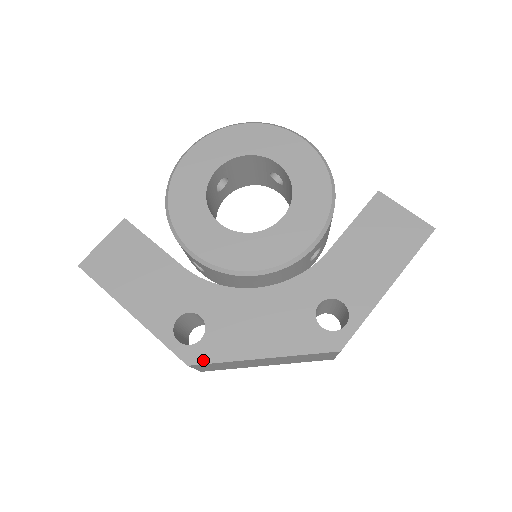
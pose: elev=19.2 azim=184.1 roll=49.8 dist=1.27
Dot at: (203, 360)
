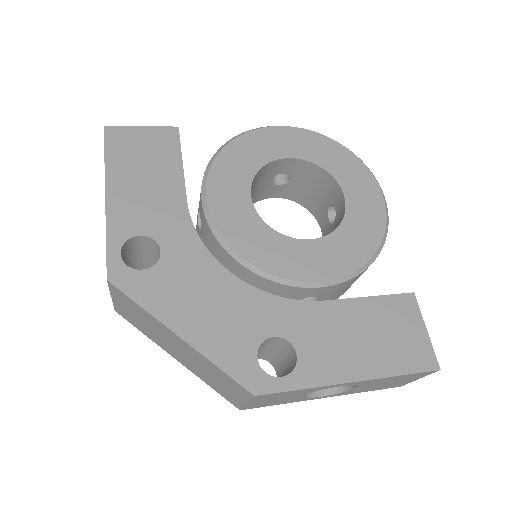
Dot at: (125, 288)
